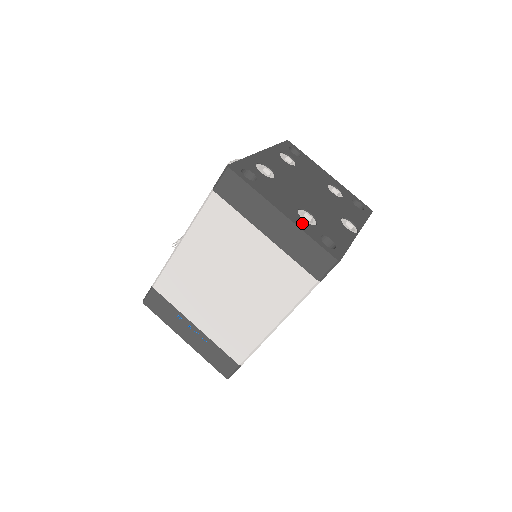
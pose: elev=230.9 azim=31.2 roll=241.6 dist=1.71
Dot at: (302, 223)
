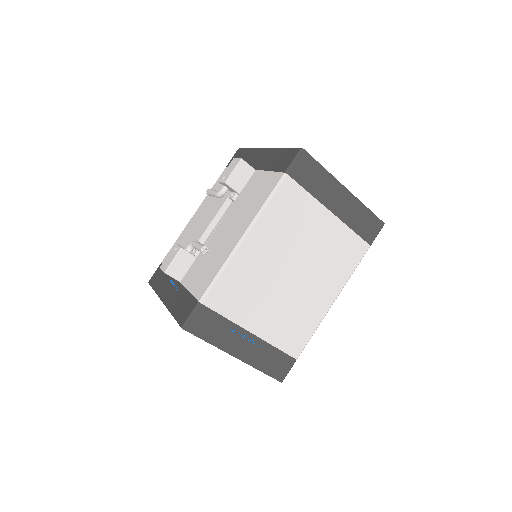
Dot at: occluded
